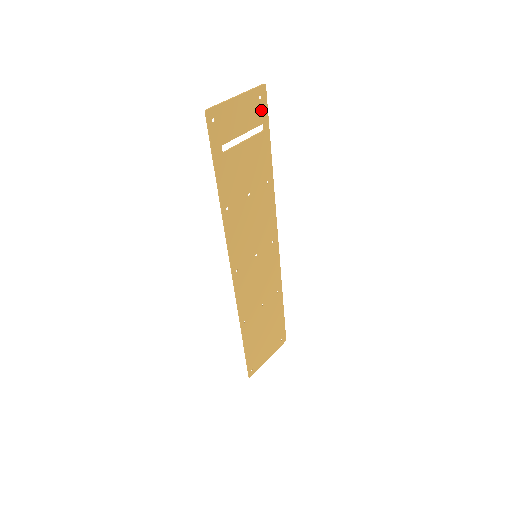
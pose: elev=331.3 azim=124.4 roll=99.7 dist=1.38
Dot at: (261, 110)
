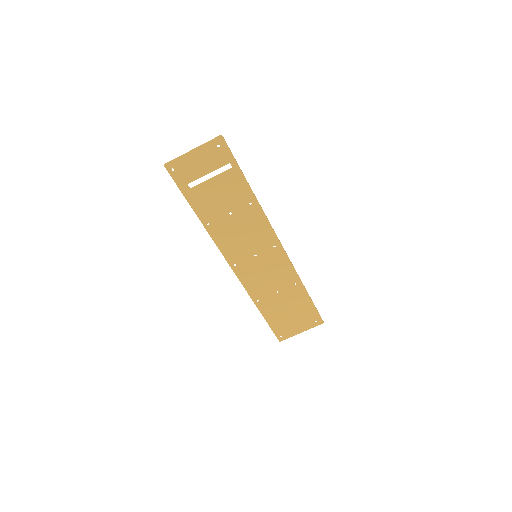
Dot at: (223, 154)
